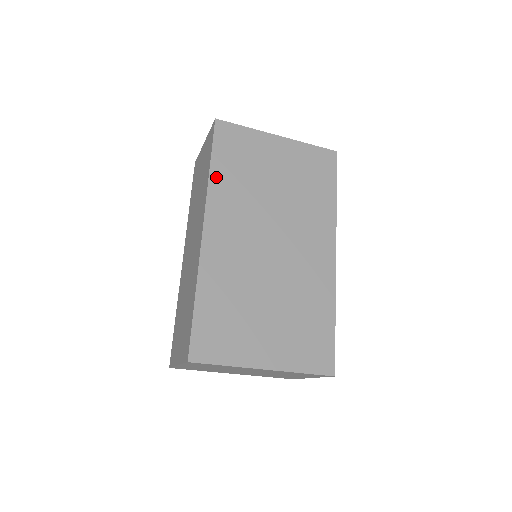
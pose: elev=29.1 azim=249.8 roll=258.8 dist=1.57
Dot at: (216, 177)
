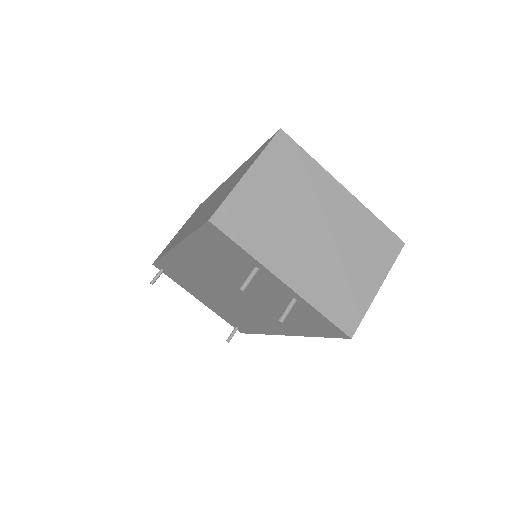
Dot at: occluded
